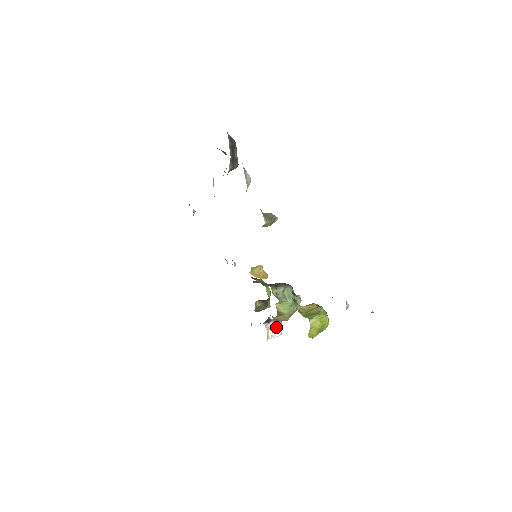
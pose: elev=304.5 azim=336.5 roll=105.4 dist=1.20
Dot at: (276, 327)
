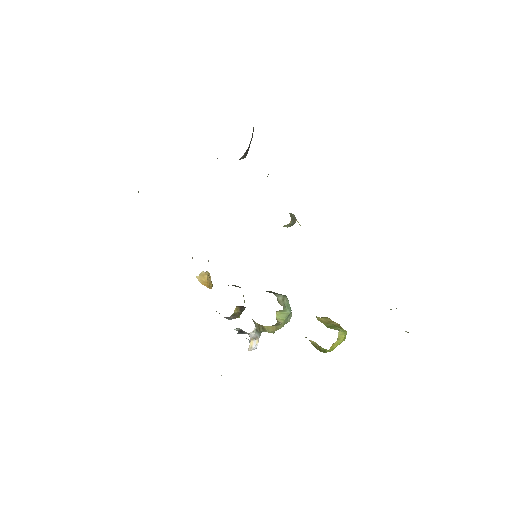
Dot at: (256, 339)
